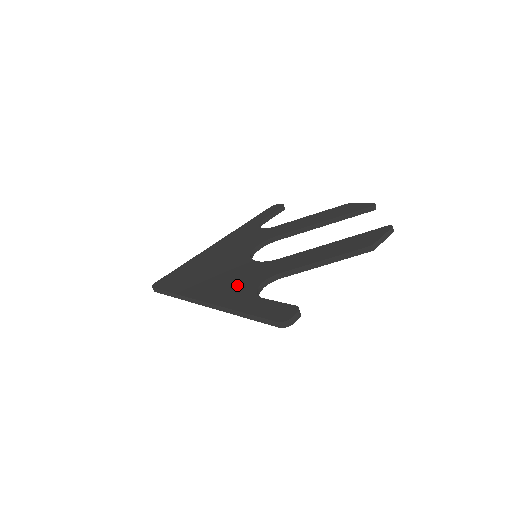
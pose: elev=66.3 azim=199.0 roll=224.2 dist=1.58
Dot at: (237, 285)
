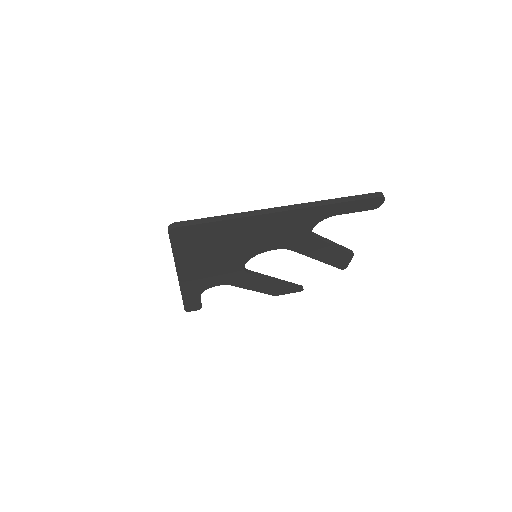
Dot at: occluded
